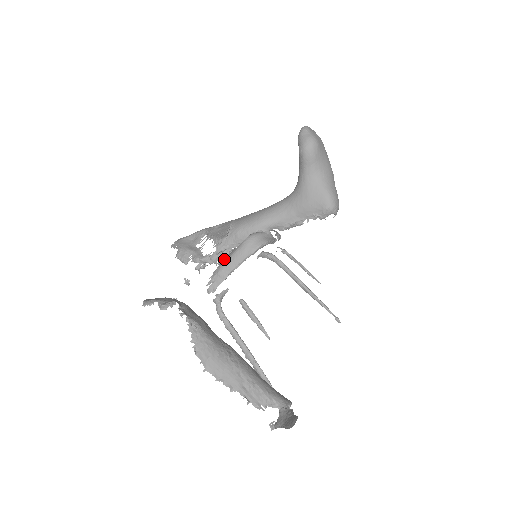
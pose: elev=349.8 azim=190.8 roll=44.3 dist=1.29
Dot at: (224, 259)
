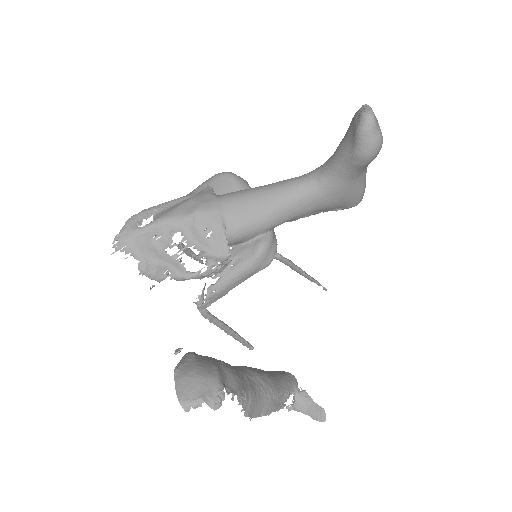
Dot at: (223, 275)
